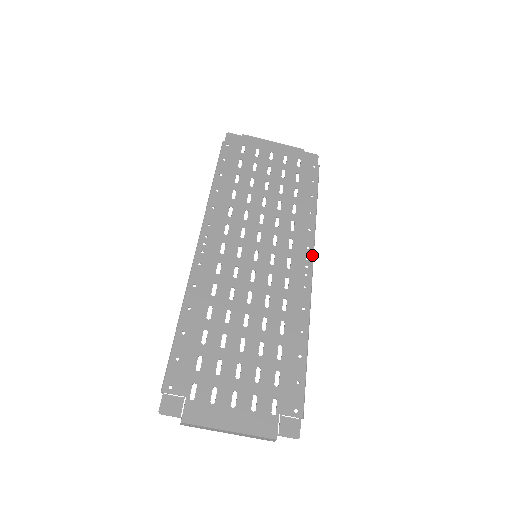
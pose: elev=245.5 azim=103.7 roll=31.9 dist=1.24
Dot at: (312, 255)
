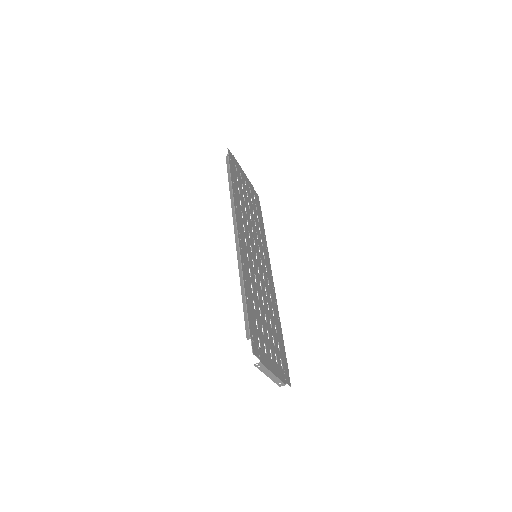
Dot at: occluded
